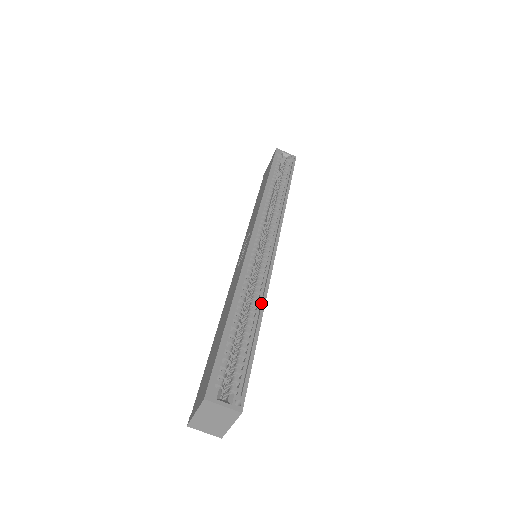
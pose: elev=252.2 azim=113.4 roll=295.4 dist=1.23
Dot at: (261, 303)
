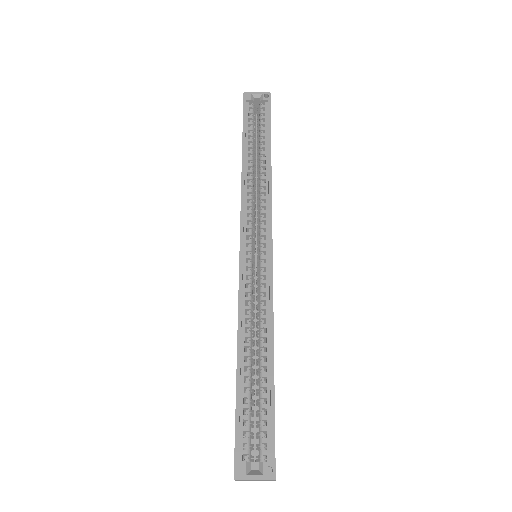
Dot at: (269, 332)
